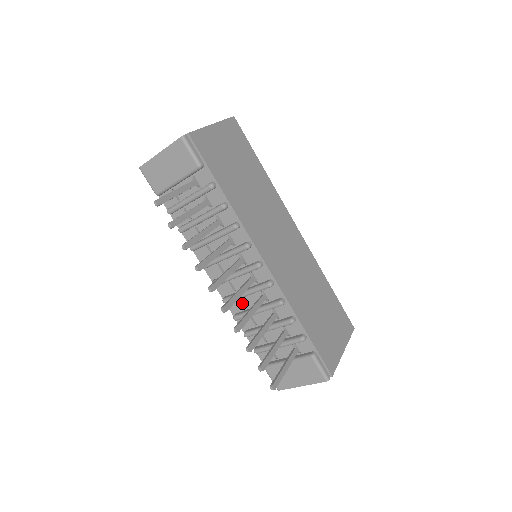
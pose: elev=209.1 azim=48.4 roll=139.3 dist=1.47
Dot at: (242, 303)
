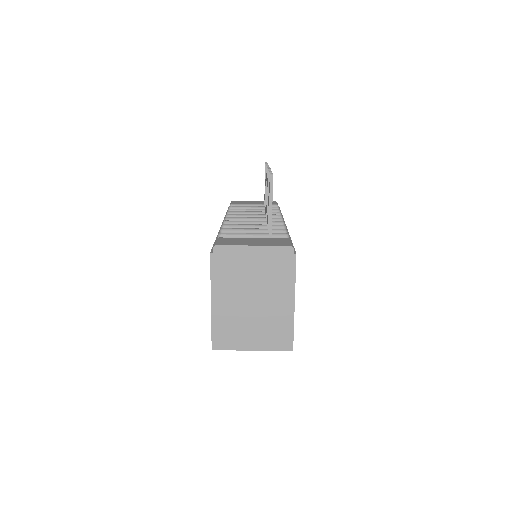
Dot at: occluded
